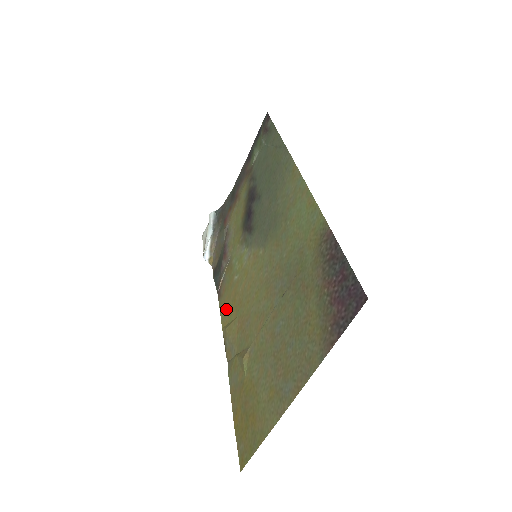
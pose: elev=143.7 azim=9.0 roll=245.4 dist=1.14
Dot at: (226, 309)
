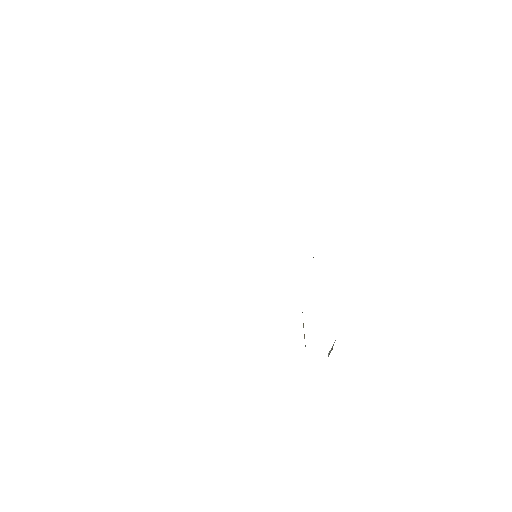
Dot at: occluded
